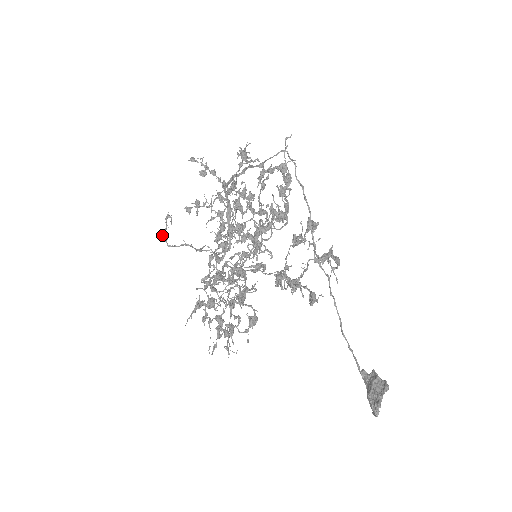
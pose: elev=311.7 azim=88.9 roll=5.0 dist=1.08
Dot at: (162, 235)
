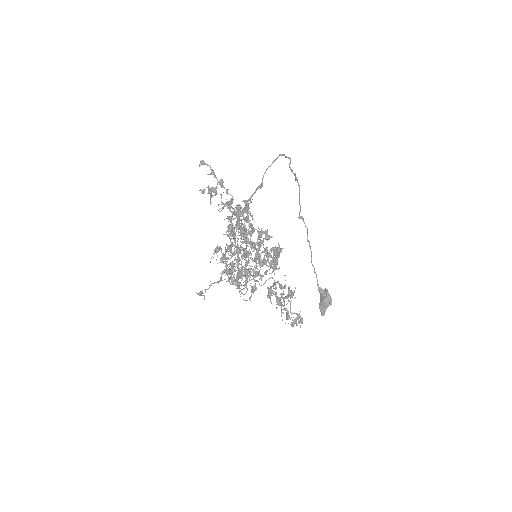
Dot at: occluded
